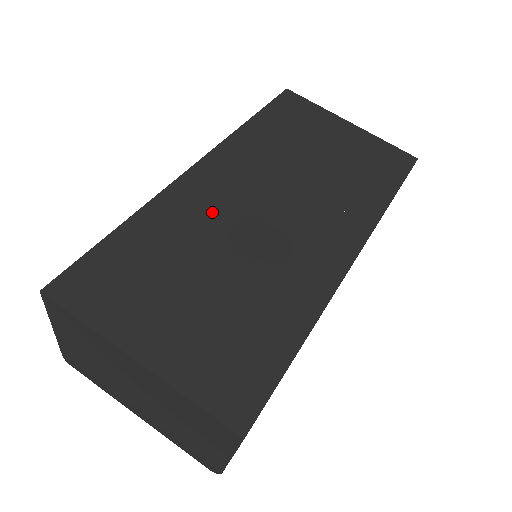
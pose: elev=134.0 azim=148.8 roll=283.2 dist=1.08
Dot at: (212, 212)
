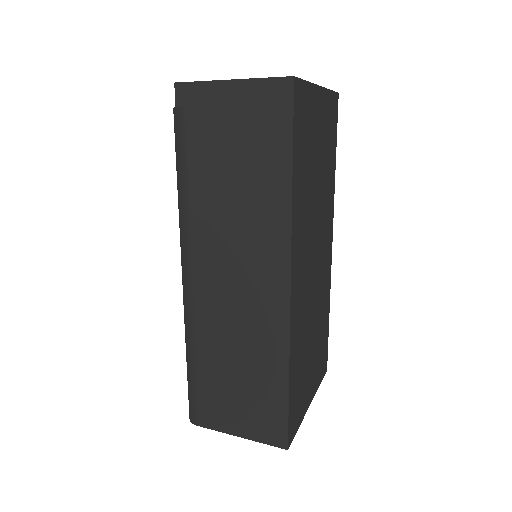
Dot at: (304, 307)
